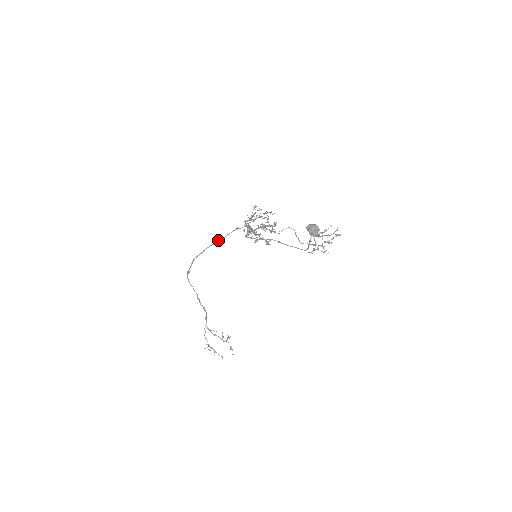
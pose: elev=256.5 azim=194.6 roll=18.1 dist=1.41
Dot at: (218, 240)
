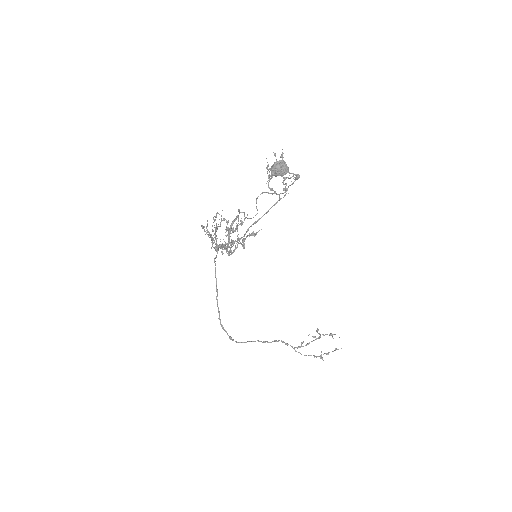
Dot at: occluded
